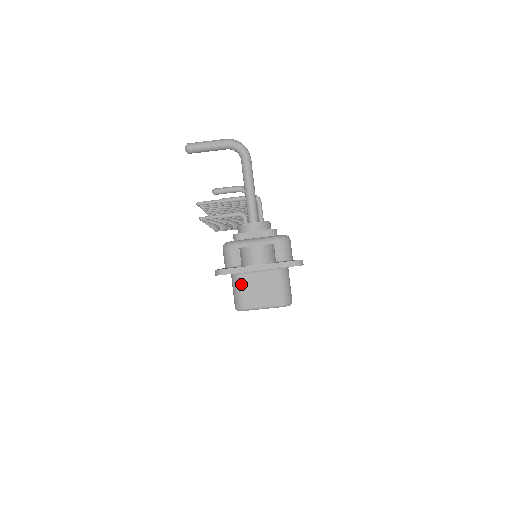
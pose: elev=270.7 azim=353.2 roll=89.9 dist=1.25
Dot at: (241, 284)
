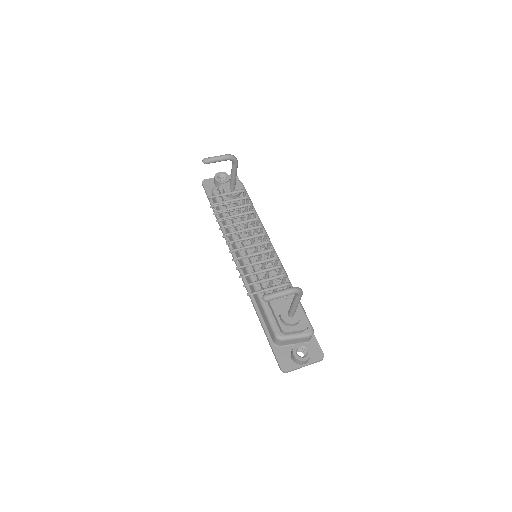
Dot at: occluded
